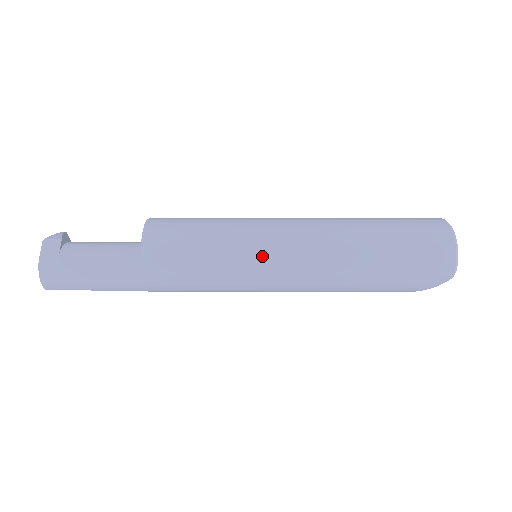
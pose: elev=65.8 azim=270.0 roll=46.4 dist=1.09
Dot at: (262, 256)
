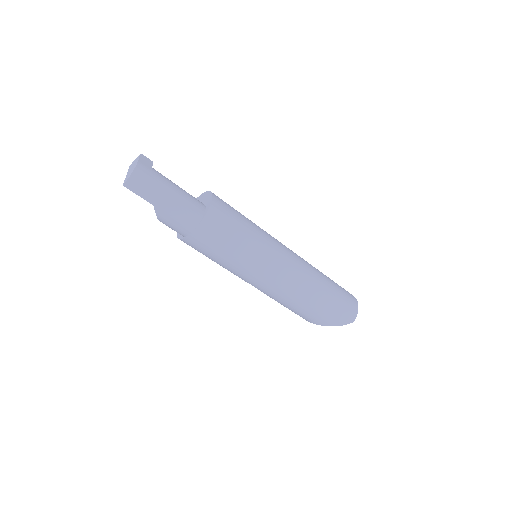
Dot at: (275, 250)
